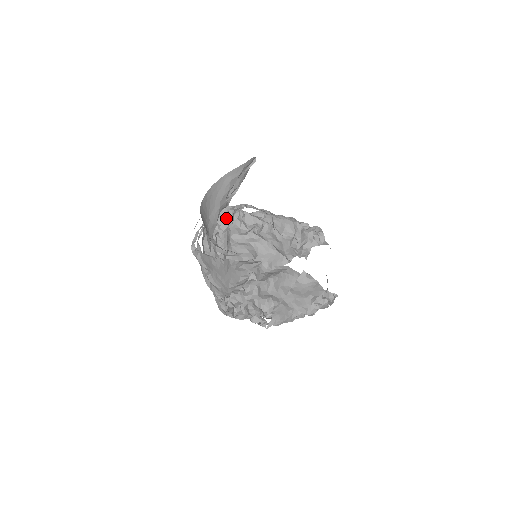
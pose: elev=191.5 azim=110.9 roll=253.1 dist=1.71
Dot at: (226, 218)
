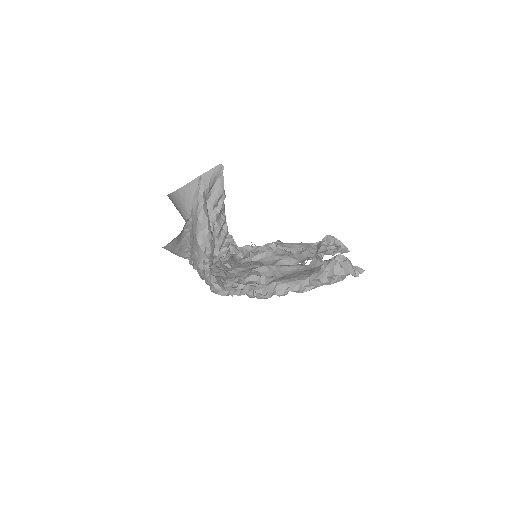
Dot at: (233, 251)
